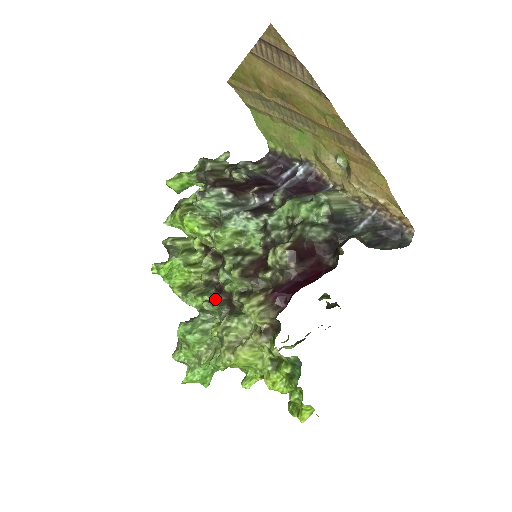
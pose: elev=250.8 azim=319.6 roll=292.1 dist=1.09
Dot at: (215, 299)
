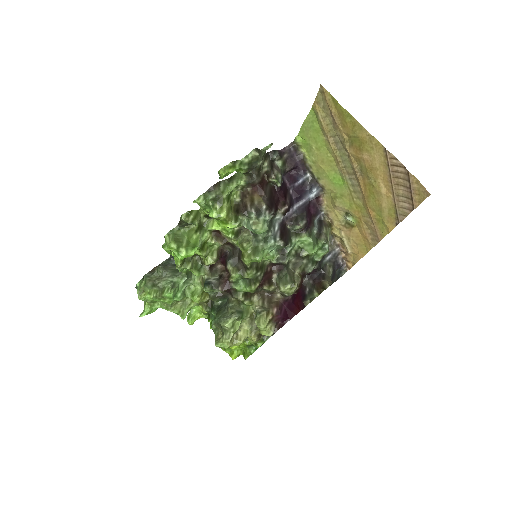
Dot at: (217, 286)
